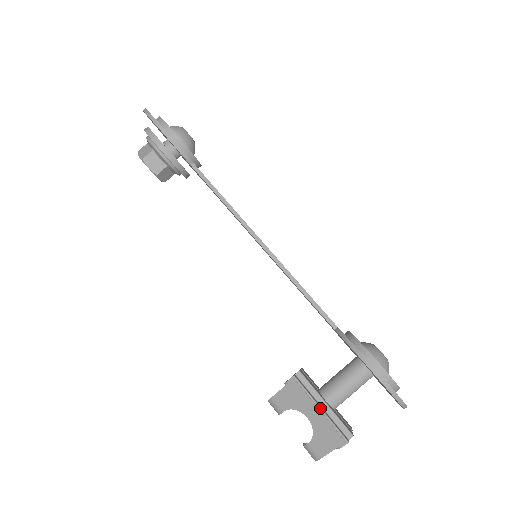
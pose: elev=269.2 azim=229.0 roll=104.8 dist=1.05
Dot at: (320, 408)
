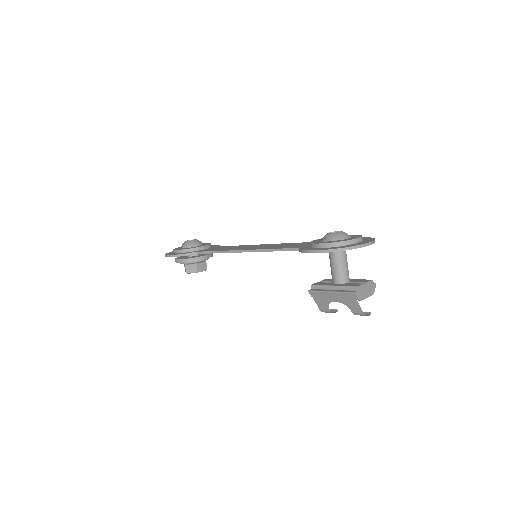
Dot at: (330, 292)
